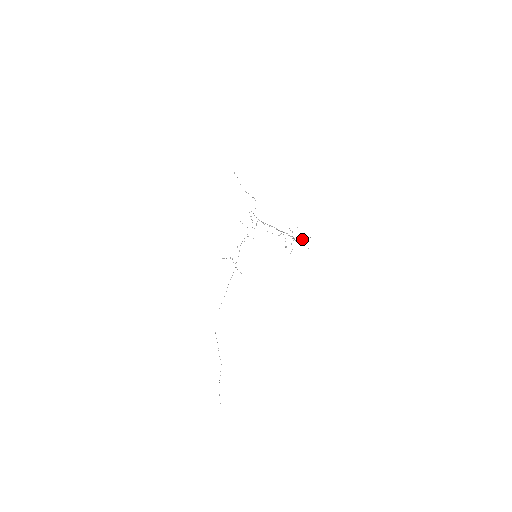
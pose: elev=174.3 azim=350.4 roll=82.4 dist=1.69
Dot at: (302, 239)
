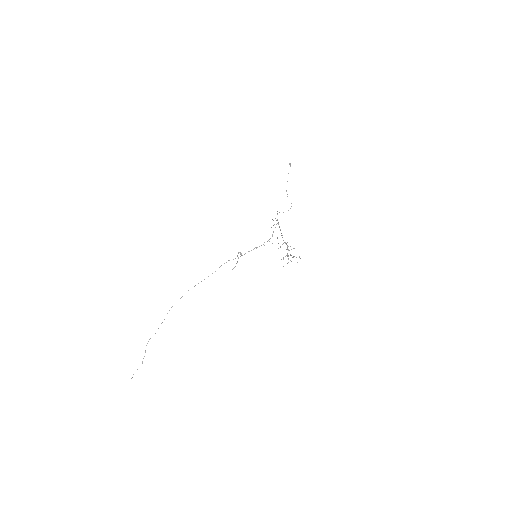
Dot at: (293, 256)
